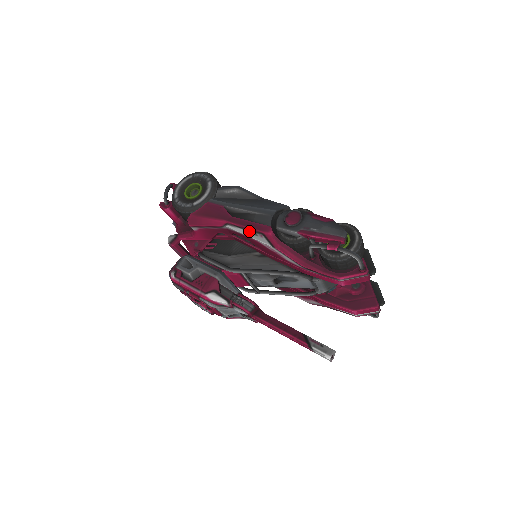
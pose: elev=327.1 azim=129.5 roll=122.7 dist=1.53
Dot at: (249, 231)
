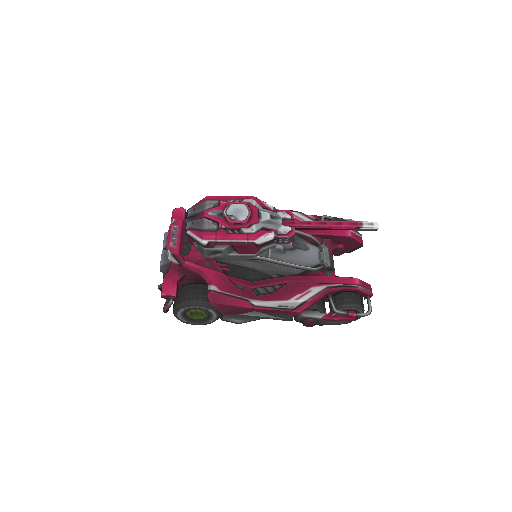
Dot at: occluded
